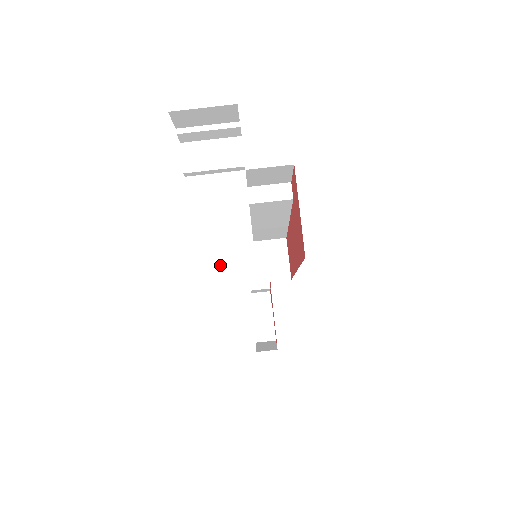
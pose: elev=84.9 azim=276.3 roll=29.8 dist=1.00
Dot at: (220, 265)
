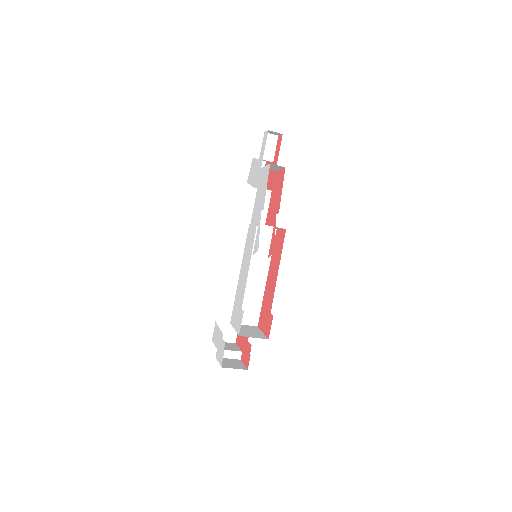
Dot at: (226, 323)
